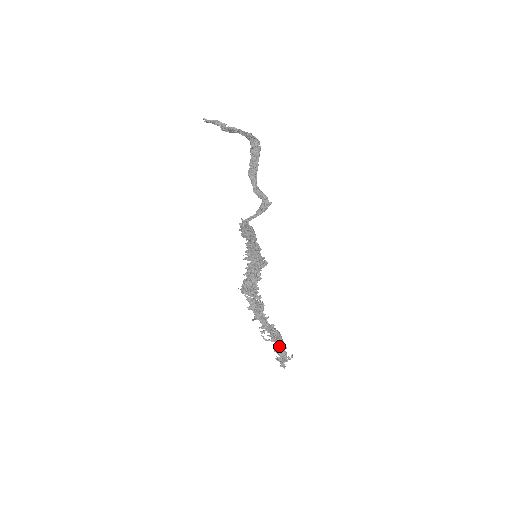
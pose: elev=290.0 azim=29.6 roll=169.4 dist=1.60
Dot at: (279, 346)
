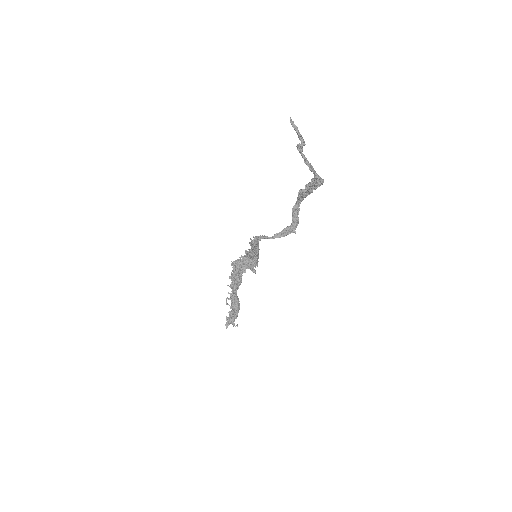
Dot at: (233, 314)
